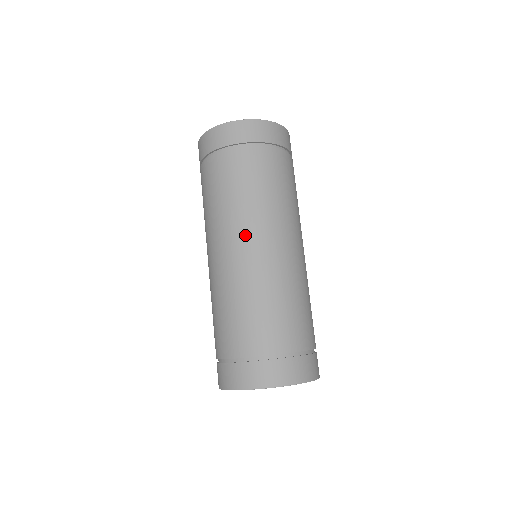
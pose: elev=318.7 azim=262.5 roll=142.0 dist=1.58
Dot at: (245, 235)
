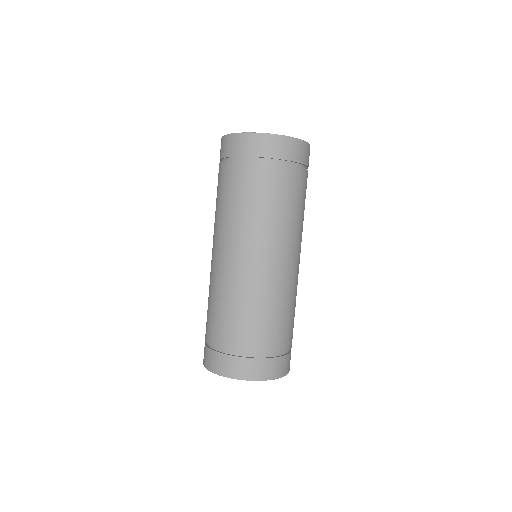
Dot at: (238, 246)
